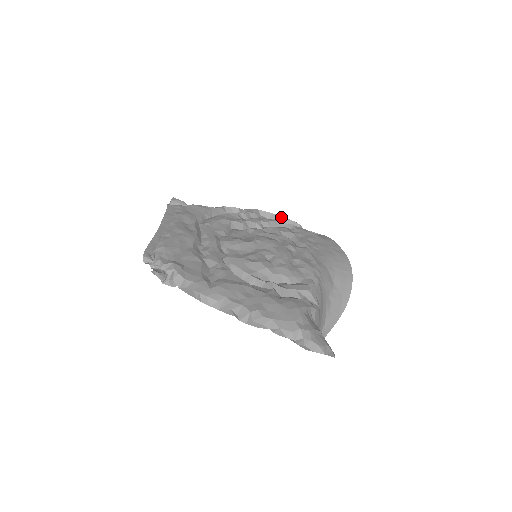
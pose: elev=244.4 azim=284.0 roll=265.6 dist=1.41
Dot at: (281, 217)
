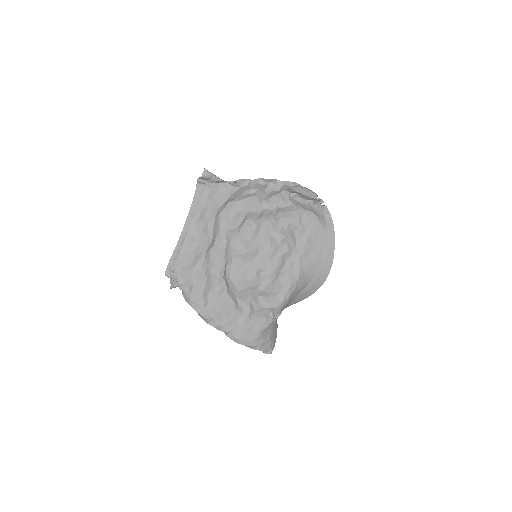
Dot at: (302, 194)
